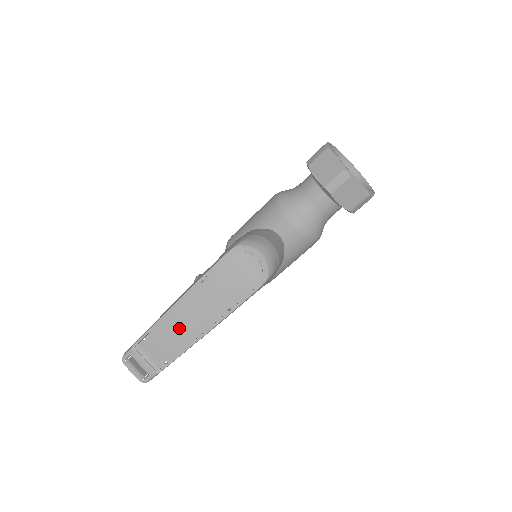
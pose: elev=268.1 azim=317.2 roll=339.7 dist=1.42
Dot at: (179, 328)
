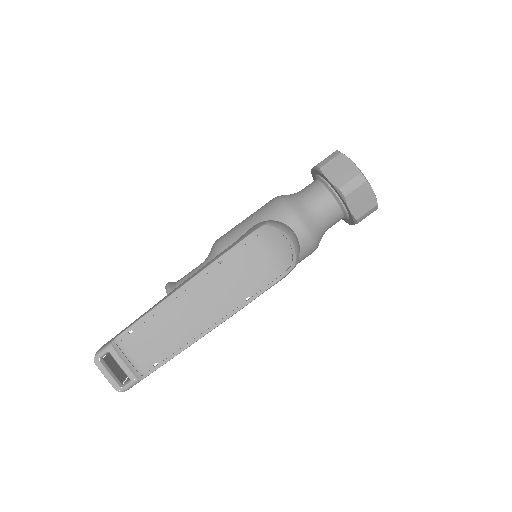
Dot at: (182, 318)
